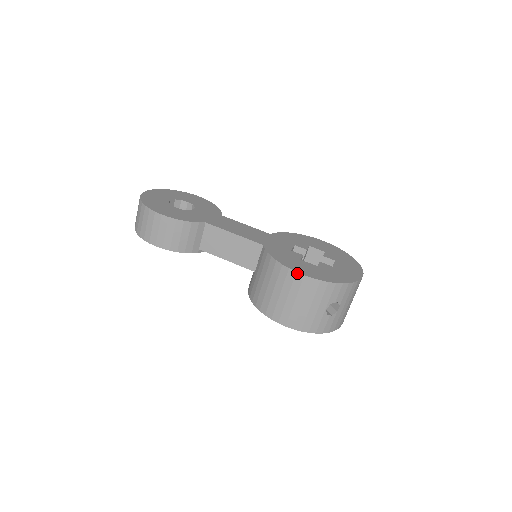
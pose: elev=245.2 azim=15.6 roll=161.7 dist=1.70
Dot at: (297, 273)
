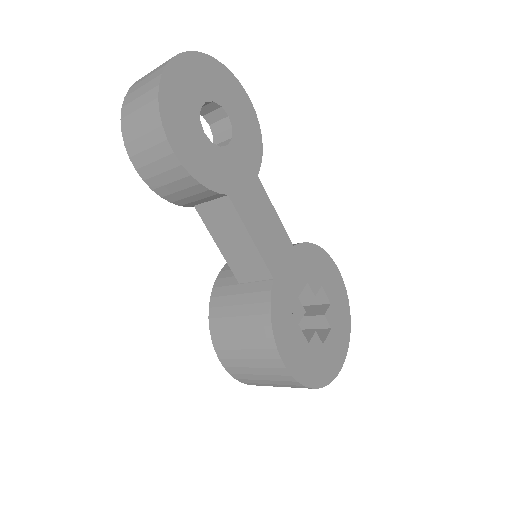
Dot at: (281, 360)
